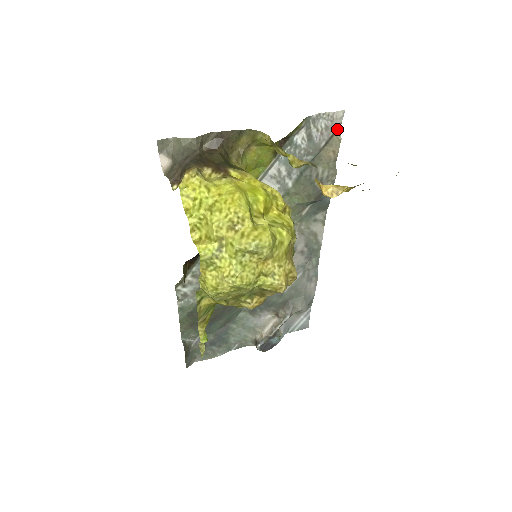
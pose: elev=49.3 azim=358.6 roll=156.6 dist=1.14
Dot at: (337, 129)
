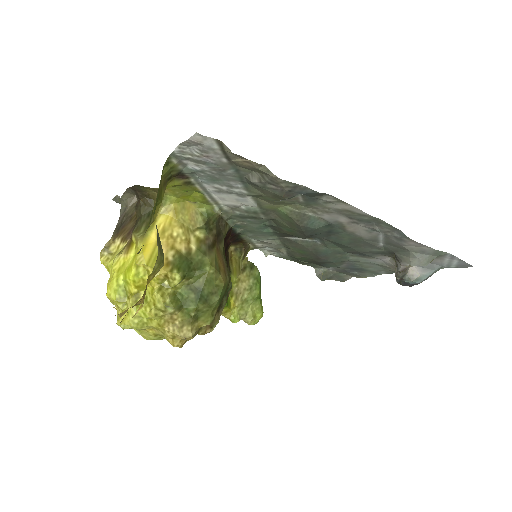
Dot at: (220, 144)
